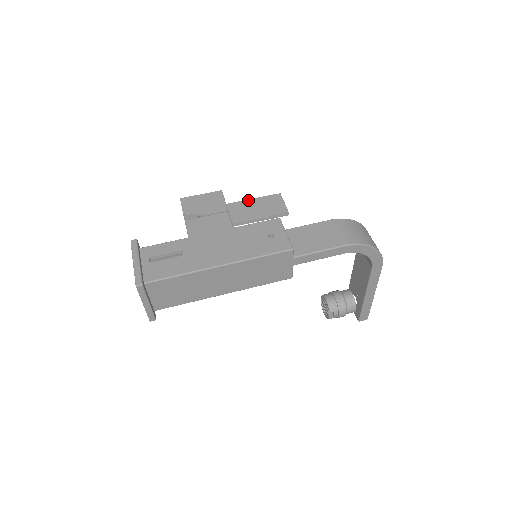
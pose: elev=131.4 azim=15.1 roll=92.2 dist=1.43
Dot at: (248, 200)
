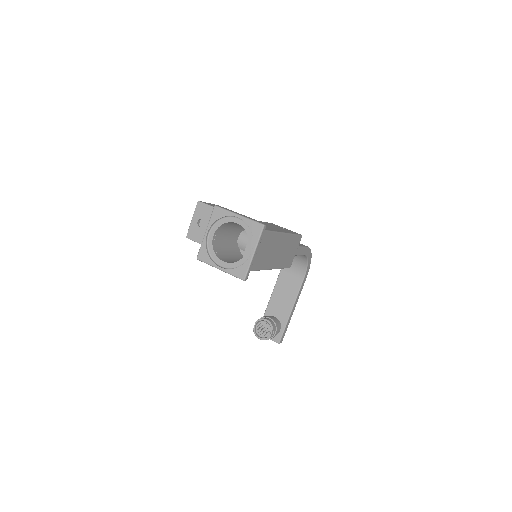
Dot at: occluded
